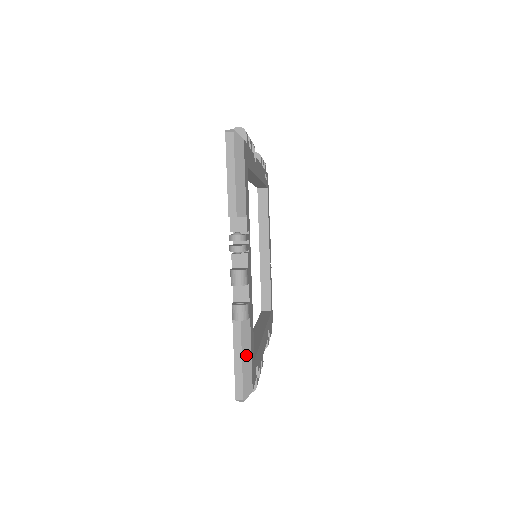
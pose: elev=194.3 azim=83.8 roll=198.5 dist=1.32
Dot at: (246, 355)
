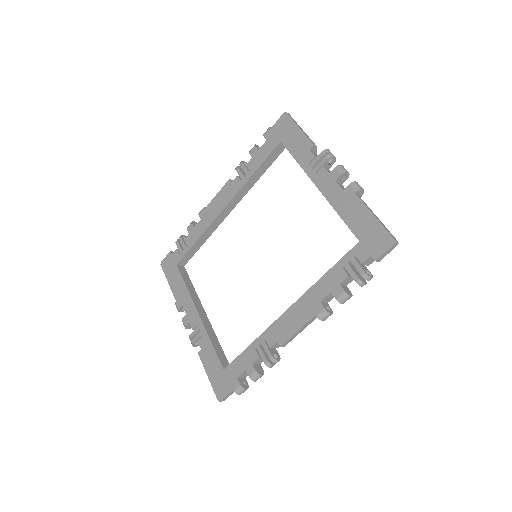
Dot at: occluded
